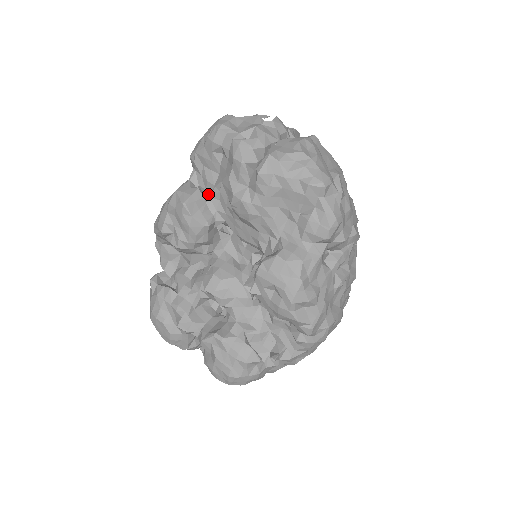
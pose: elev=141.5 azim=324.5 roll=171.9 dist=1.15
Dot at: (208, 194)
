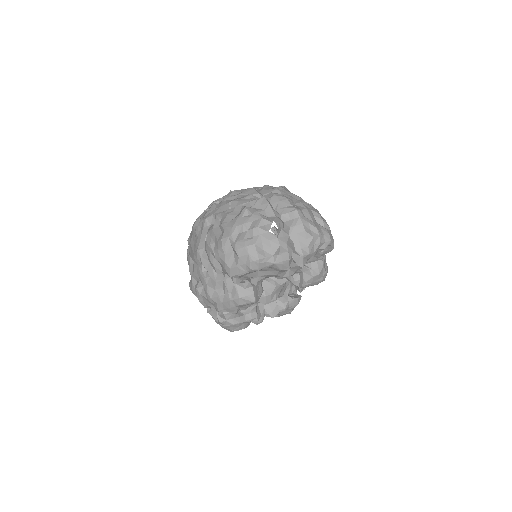
Dot at: (254, 281)
